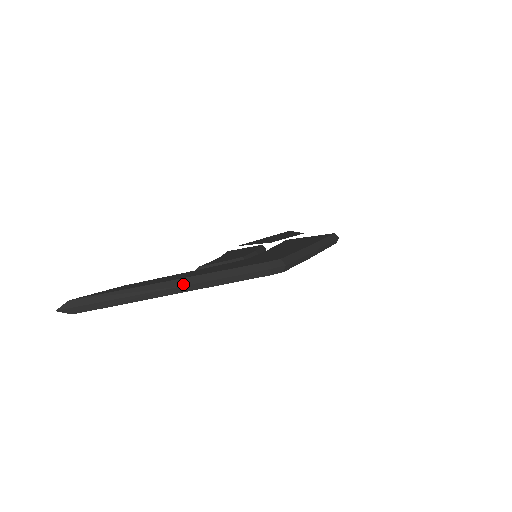
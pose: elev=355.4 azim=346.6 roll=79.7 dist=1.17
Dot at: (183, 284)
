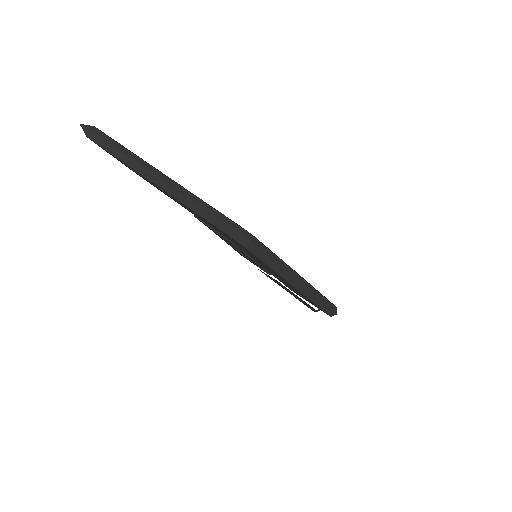
Dot at: (168, 182)
